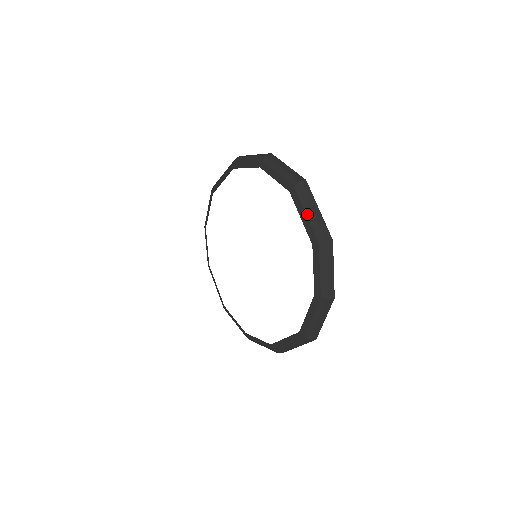
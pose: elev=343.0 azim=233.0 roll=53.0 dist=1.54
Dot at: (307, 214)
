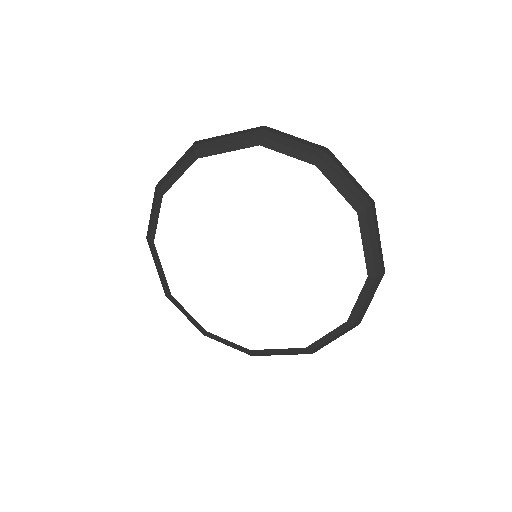
Dot at: (372, 243)
